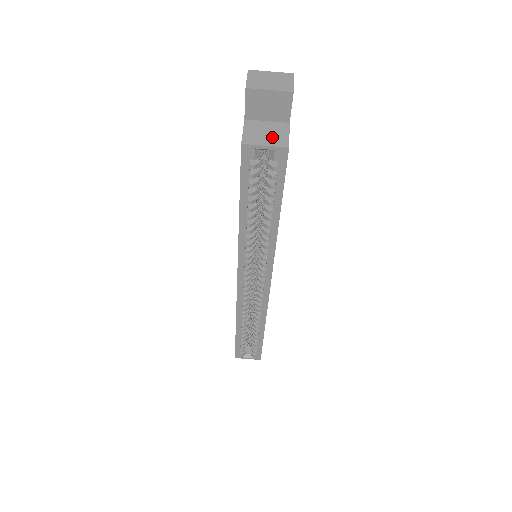
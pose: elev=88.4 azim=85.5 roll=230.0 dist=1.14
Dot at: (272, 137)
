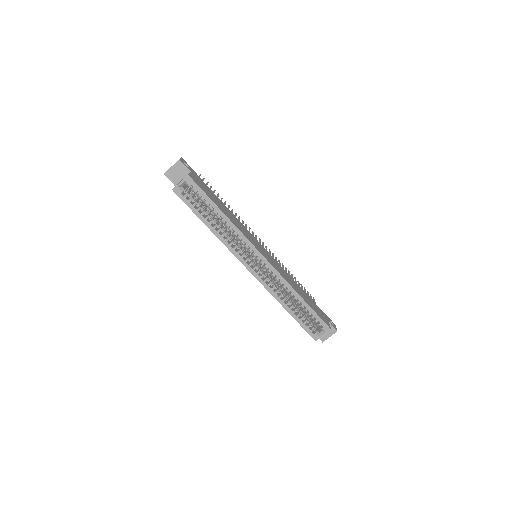
Dot at: occluded
